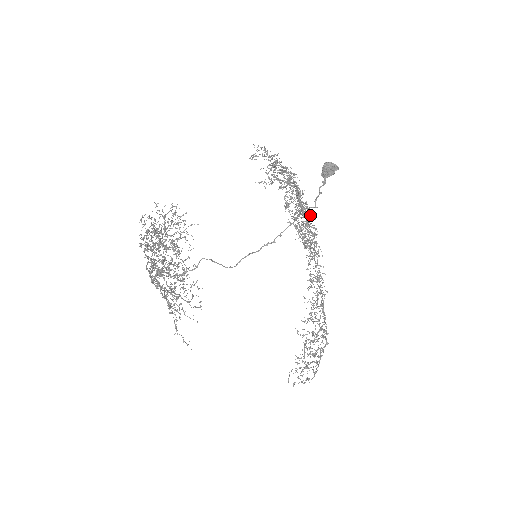
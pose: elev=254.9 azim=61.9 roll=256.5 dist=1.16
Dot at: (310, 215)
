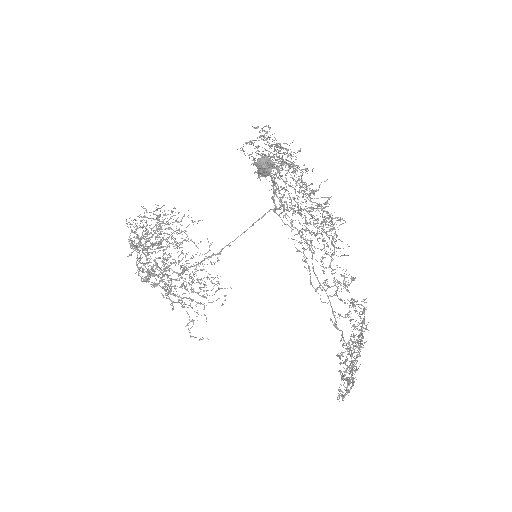
Dot at: (312, 209)
